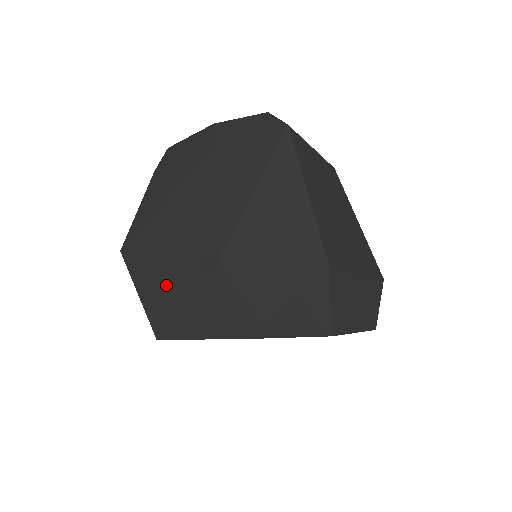
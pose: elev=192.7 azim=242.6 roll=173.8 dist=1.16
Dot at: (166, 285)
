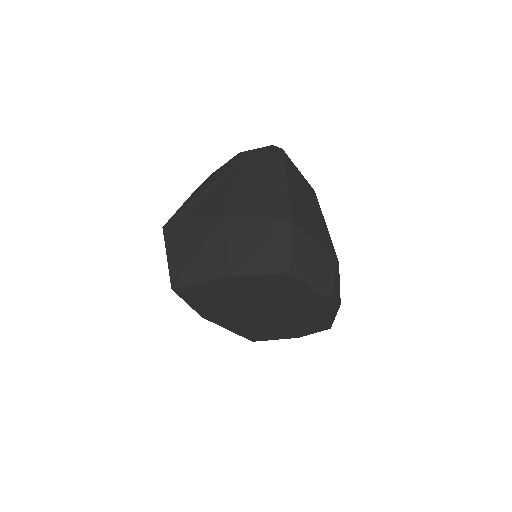
Dot at: (187, 245)
